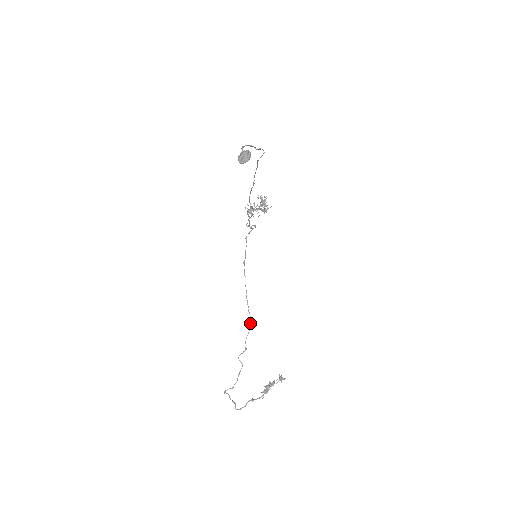
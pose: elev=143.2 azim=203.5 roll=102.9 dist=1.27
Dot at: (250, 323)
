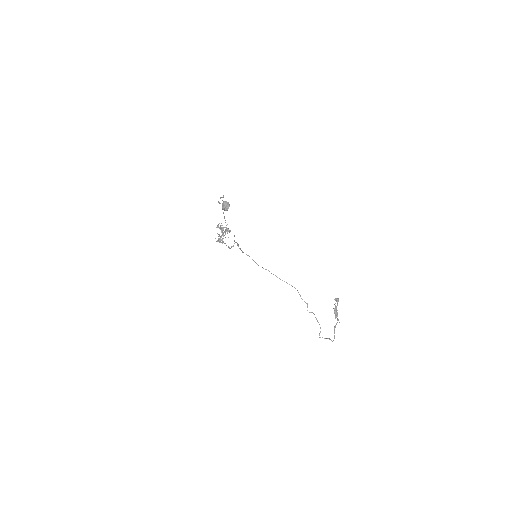
Dot at: occluded
